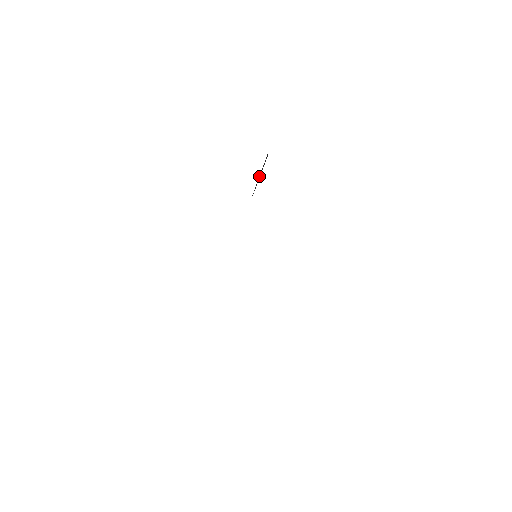
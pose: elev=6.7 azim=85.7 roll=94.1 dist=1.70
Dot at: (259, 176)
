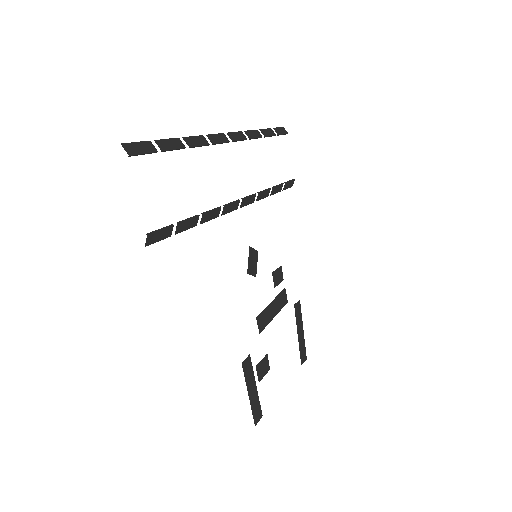
Dot at: (219, 143)
